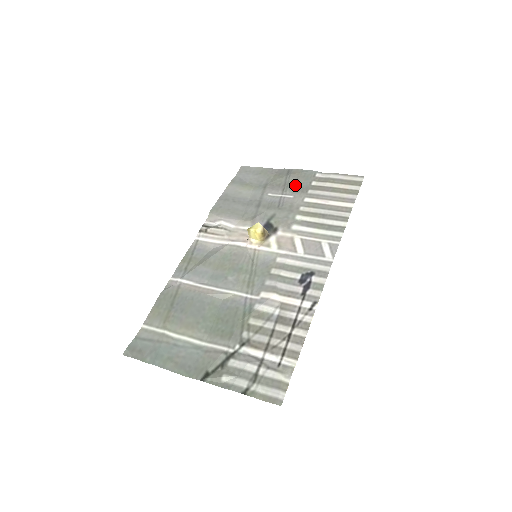
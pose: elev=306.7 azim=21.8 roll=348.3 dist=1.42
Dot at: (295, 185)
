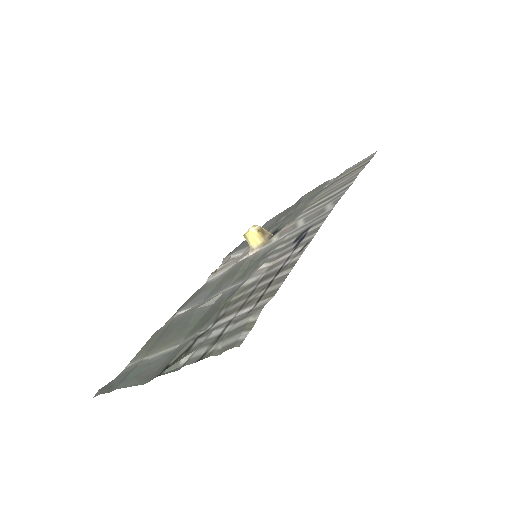
Dot at: (307, 198)
